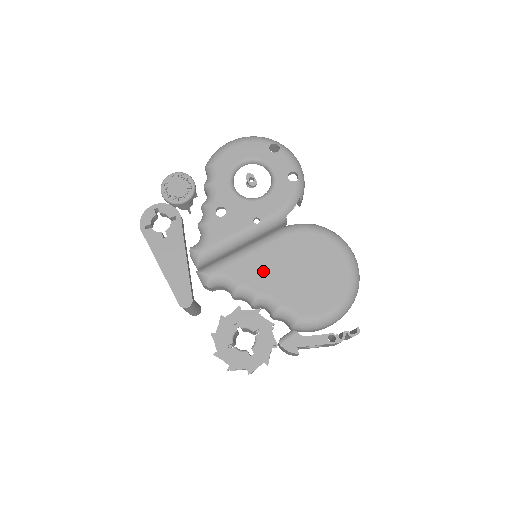
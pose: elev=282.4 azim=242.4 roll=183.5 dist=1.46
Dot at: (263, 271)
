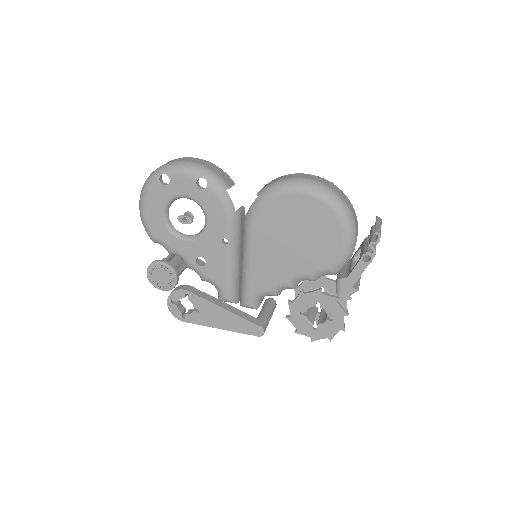
Dot at: (272, 267)
